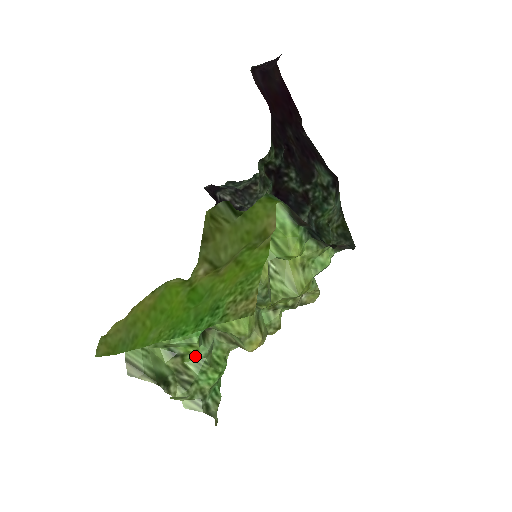
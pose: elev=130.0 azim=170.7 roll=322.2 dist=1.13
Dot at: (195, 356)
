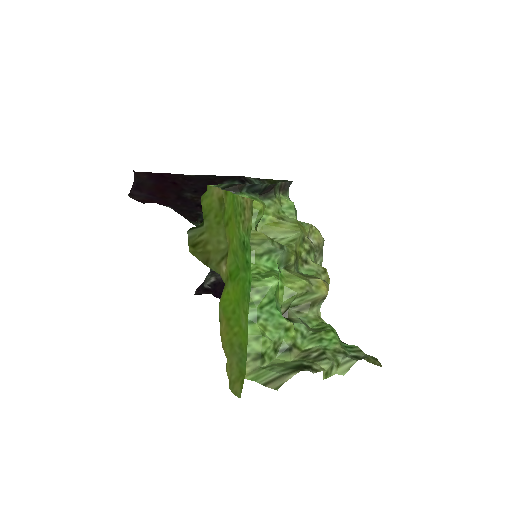
Dot at: (302, 338)
